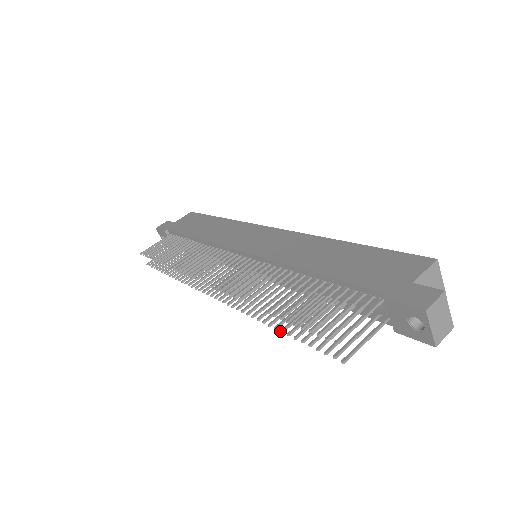
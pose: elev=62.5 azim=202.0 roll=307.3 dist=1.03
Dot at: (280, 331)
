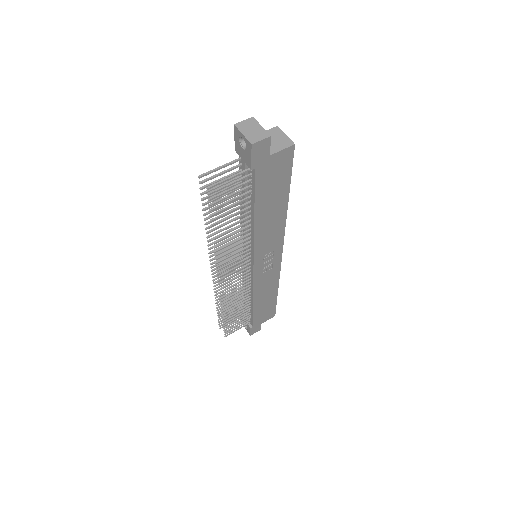
Dot at: (211, 230)
